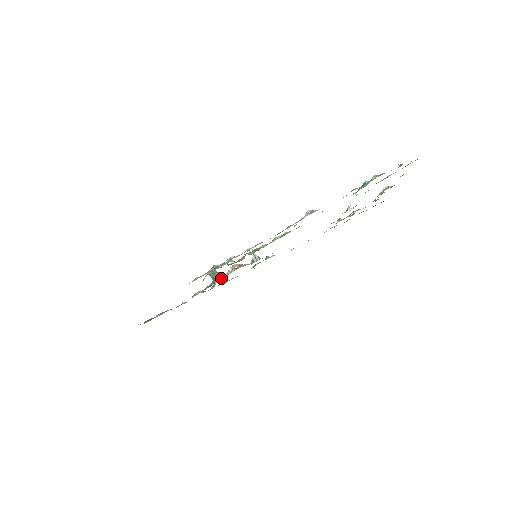
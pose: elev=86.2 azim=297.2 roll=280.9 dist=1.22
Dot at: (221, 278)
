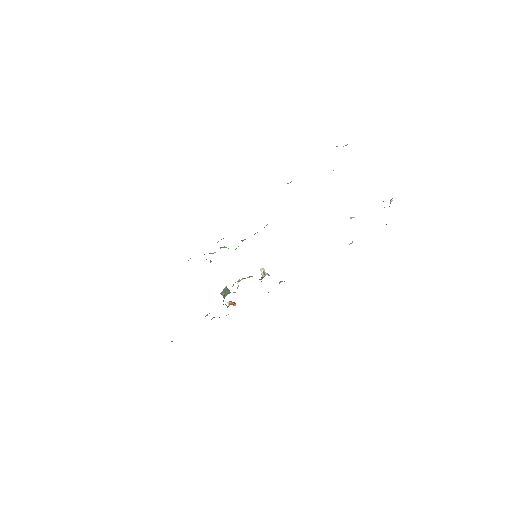
Dot at: occluded
